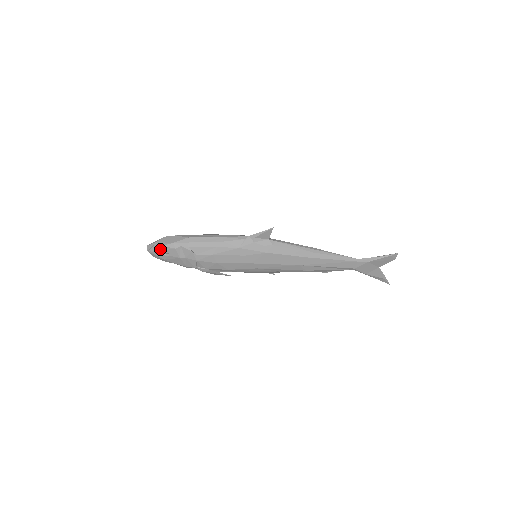
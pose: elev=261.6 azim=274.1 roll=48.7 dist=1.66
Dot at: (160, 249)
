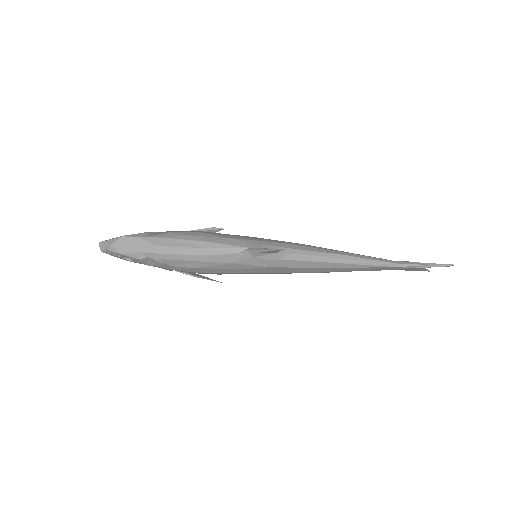
Dot at: (118, 254)
